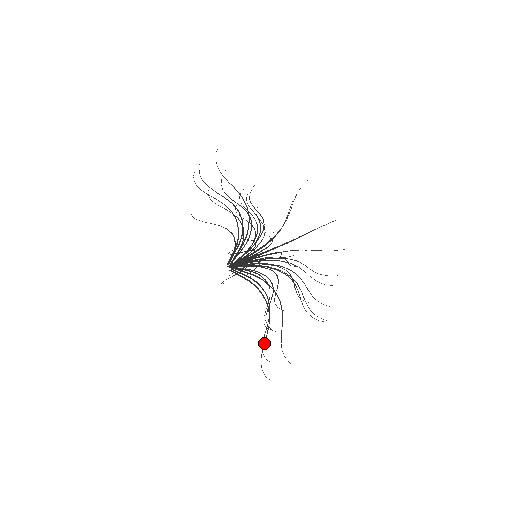
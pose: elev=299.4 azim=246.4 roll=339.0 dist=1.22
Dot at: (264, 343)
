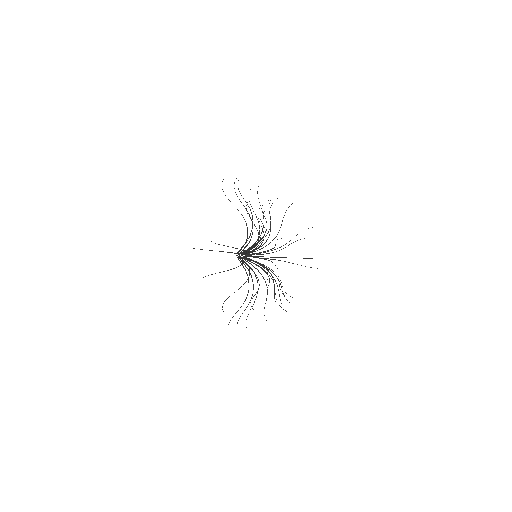
Dot at: (211, 250)
